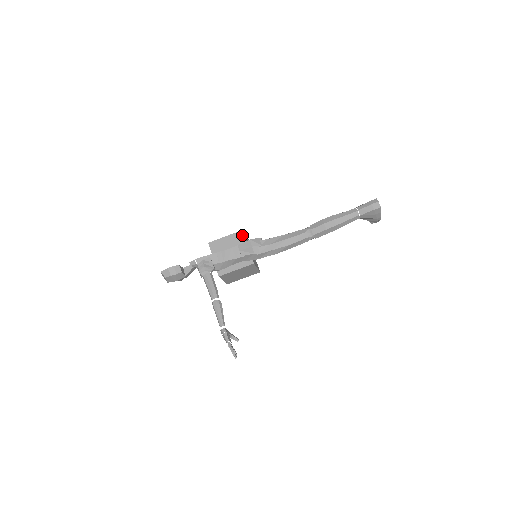
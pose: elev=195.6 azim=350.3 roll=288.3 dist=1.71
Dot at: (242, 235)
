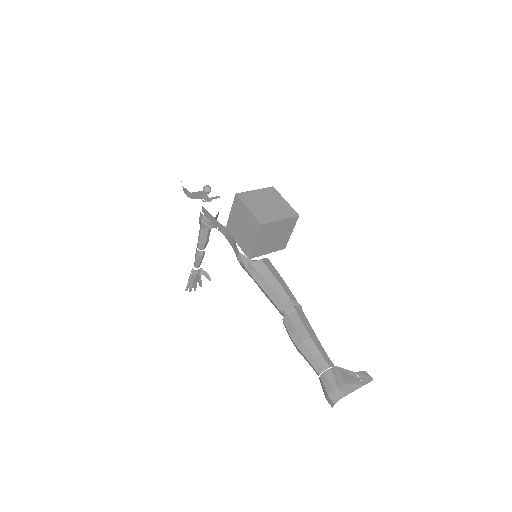
Dot at: (258, 228)
